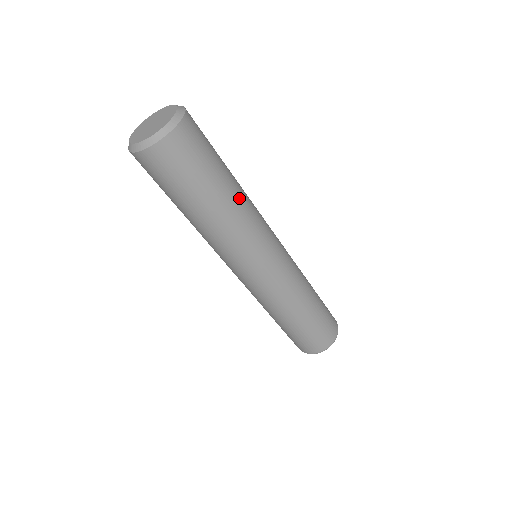
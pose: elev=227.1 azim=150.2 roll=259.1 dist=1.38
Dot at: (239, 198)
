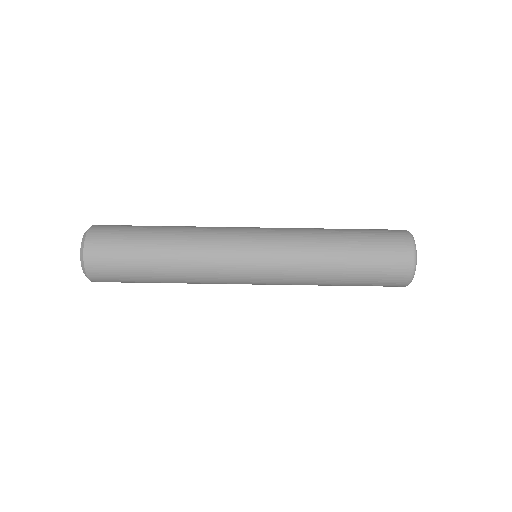
Dot at: (178, 229)
